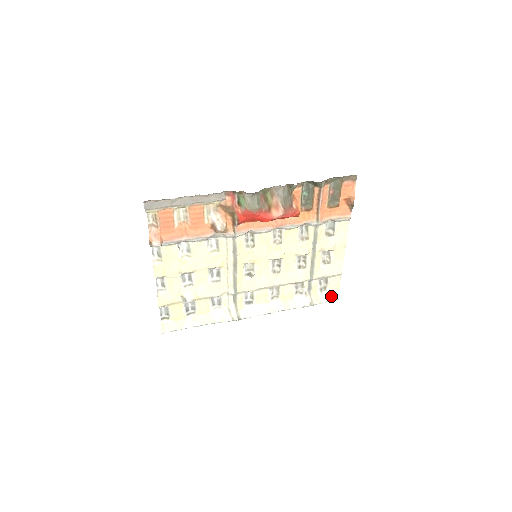
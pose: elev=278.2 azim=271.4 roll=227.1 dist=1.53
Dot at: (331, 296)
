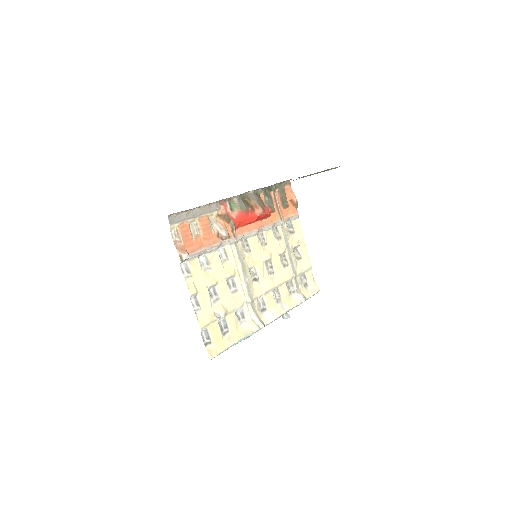
Dot at: (314, 289)
